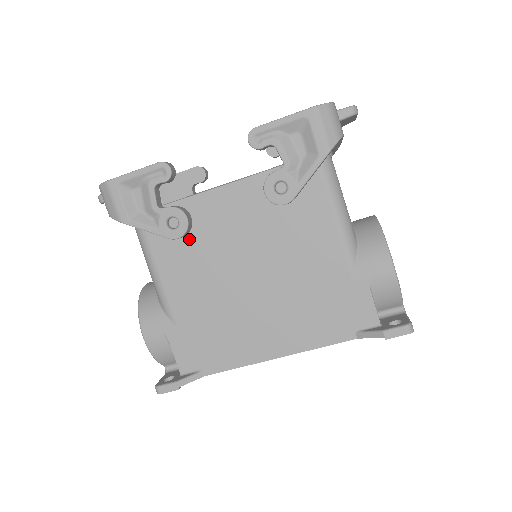
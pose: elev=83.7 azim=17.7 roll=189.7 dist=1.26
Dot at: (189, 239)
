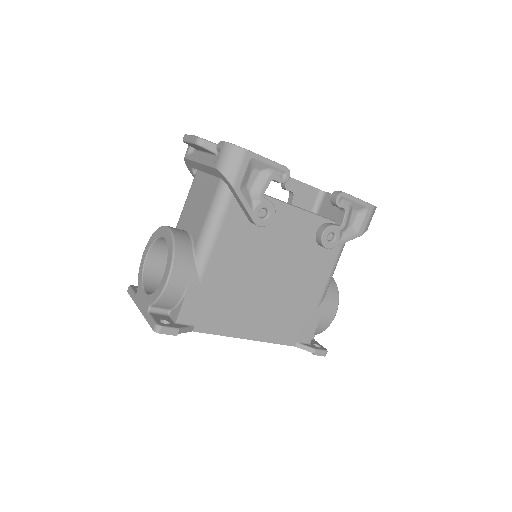
Dot at: (255, 227)
